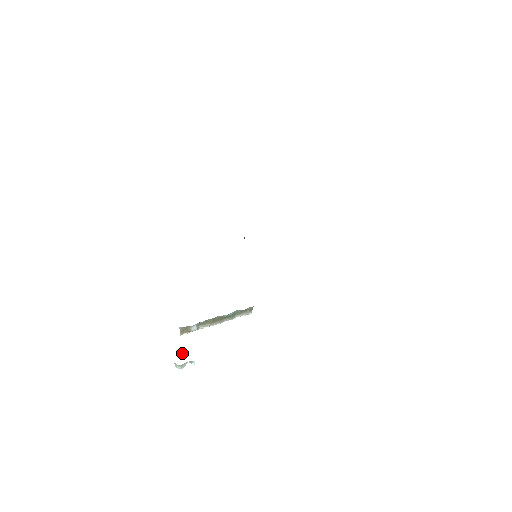
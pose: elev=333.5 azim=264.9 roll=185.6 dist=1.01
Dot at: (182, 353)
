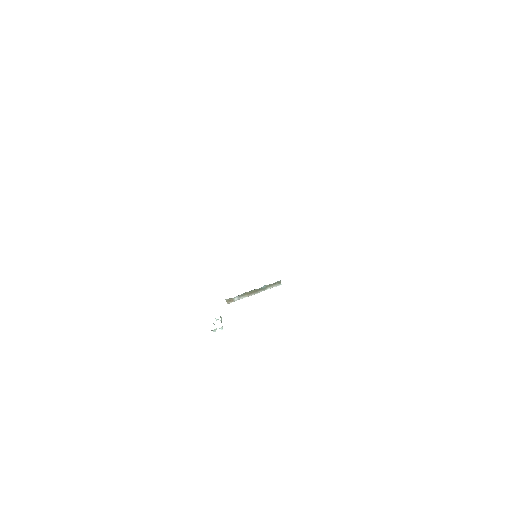
Dot at: (220, 320)
